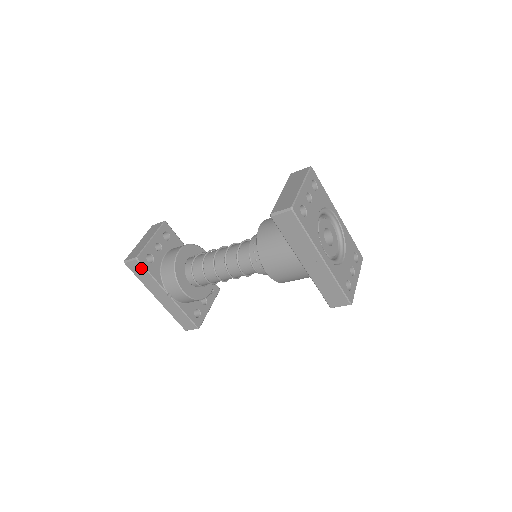
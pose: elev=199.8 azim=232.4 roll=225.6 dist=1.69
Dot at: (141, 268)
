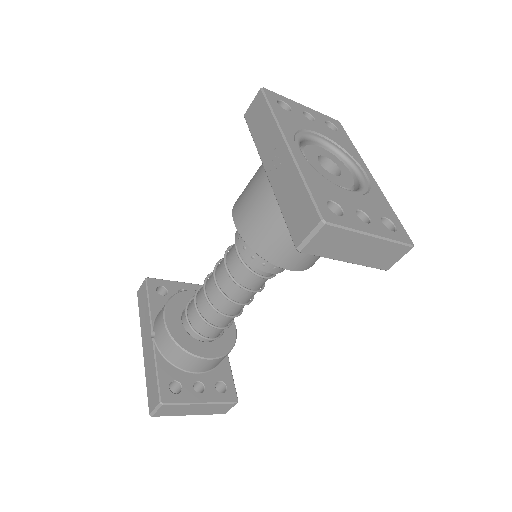
Dot at: (145, 292)
